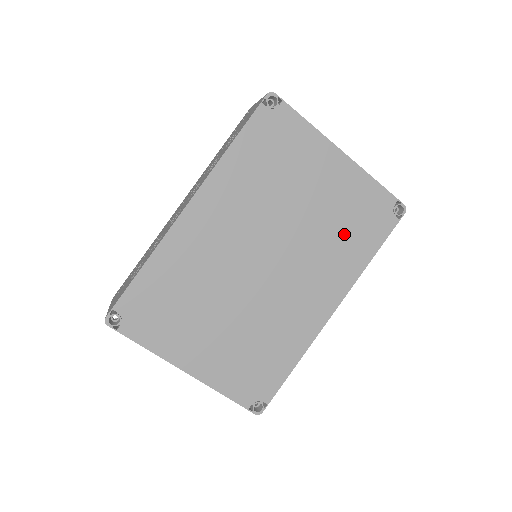
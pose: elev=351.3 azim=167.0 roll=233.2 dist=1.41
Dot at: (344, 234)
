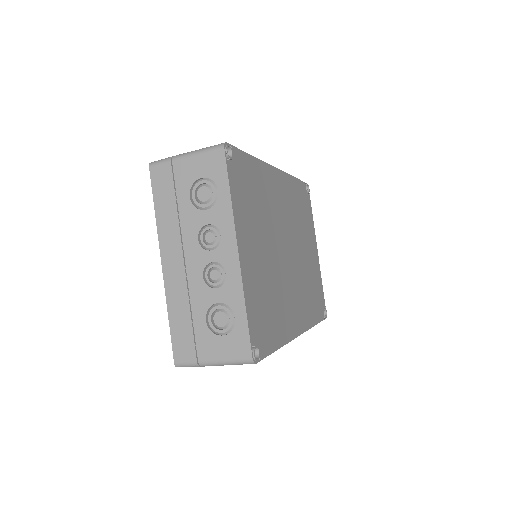
Dot at: (311, 291)
